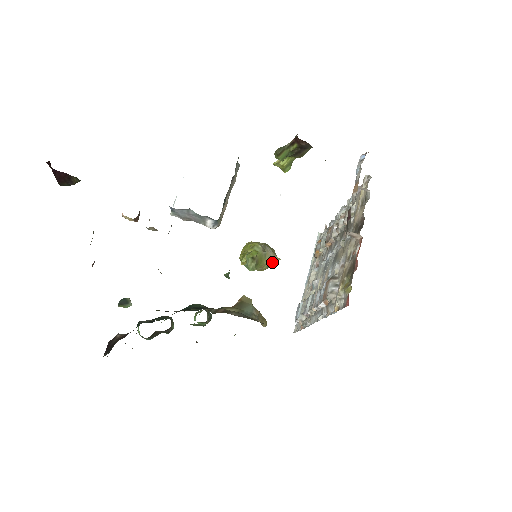
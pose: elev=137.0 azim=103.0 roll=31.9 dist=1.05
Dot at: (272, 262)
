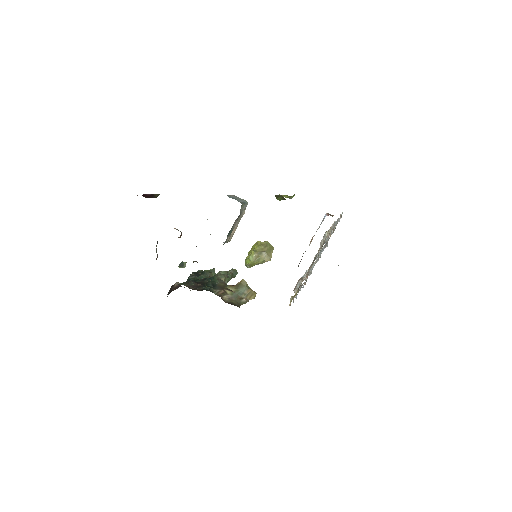
Dot at: (266, 261)
